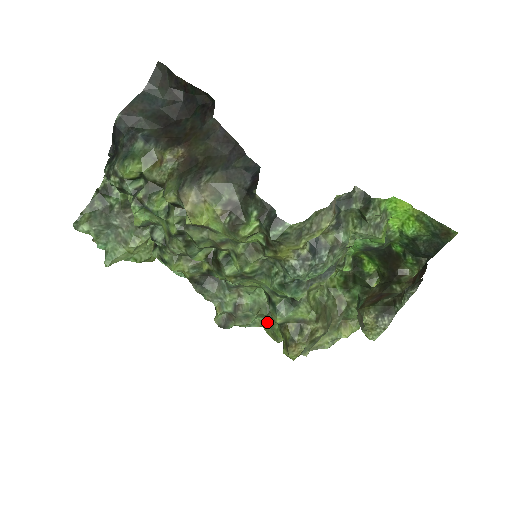
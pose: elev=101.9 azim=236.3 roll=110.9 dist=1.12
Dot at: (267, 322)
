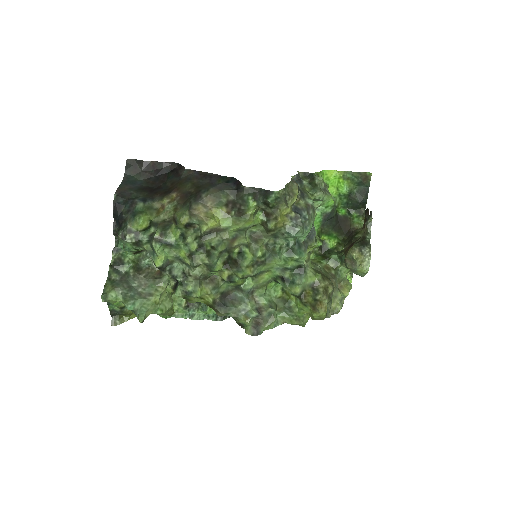
Dot at: (287, 314)
